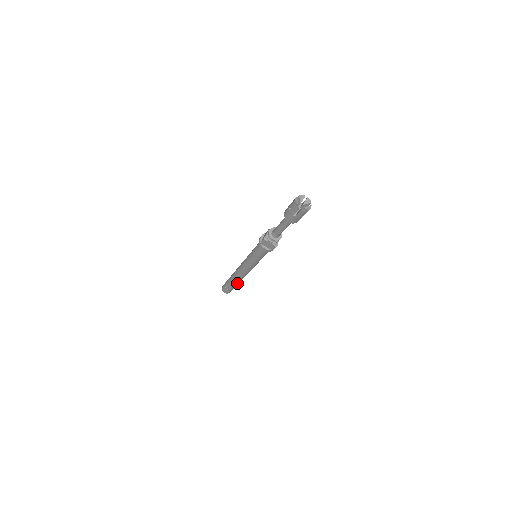
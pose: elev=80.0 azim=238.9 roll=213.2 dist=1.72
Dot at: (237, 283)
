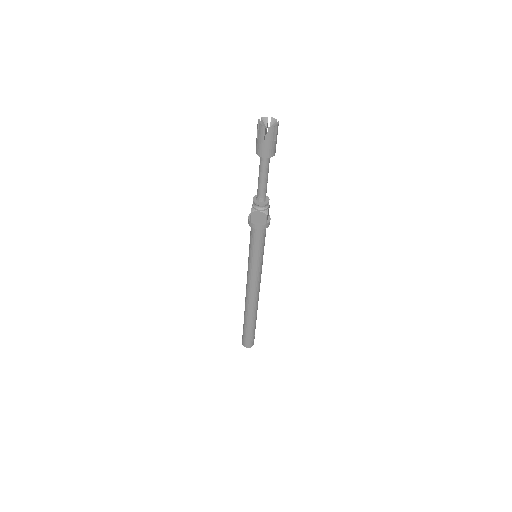
Dot at: (253, 319)
